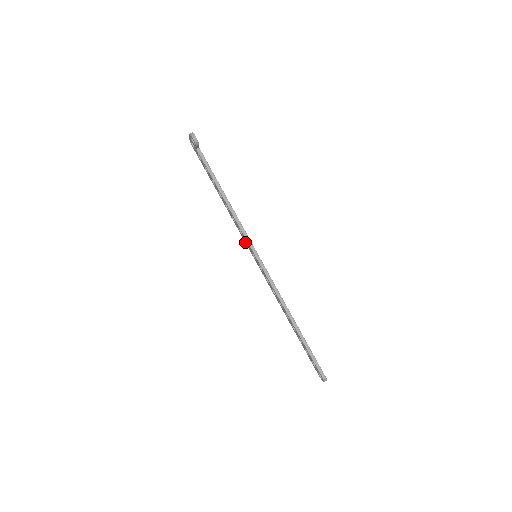
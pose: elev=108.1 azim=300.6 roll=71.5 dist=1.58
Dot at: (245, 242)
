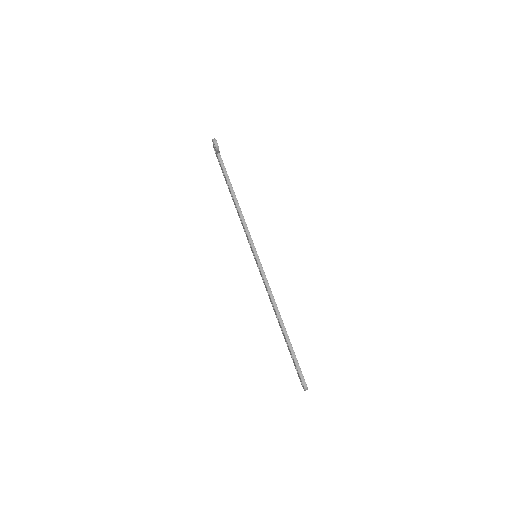
Dot at: occluded
